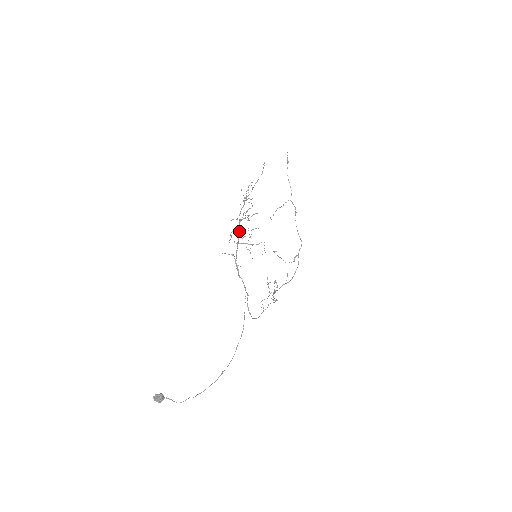
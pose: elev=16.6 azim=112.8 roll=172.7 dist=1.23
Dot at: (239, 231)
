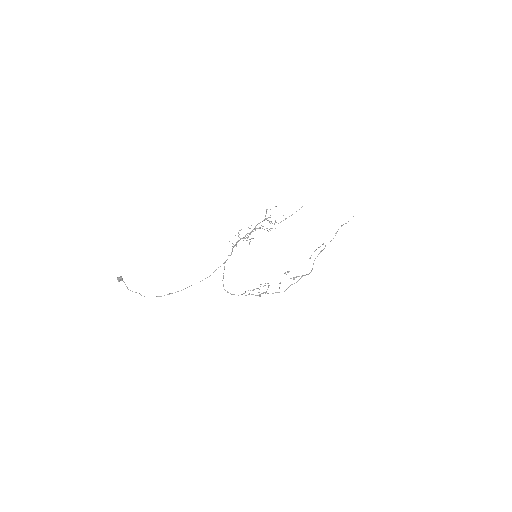
Dot at: (248, 233)
